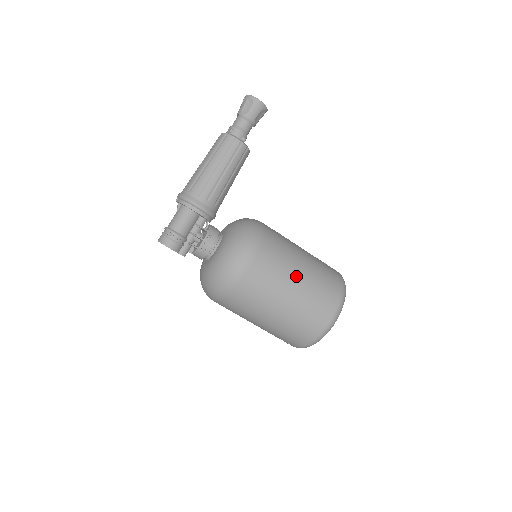
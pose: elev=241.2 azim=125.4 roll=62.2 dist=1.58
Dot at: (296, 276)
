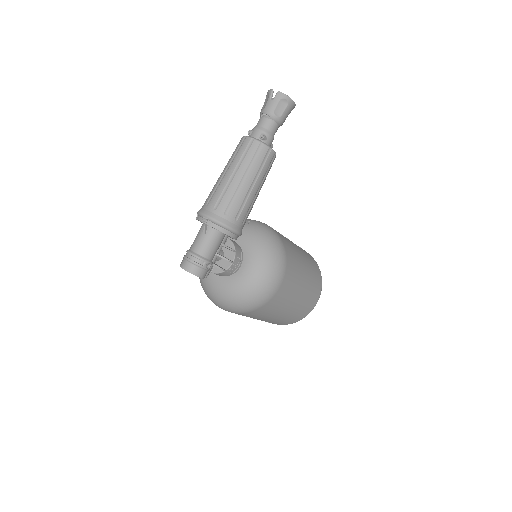
Dot at: (304, 279)
